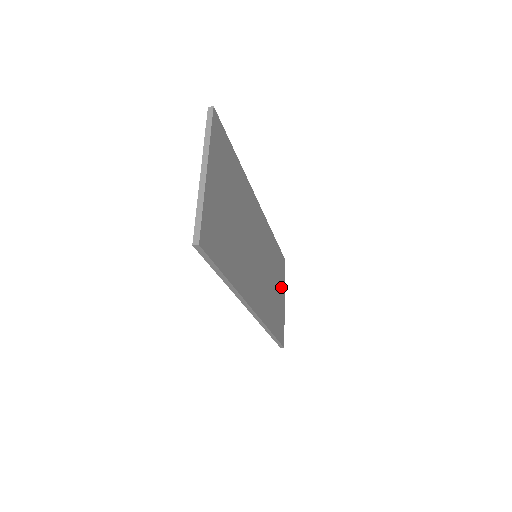
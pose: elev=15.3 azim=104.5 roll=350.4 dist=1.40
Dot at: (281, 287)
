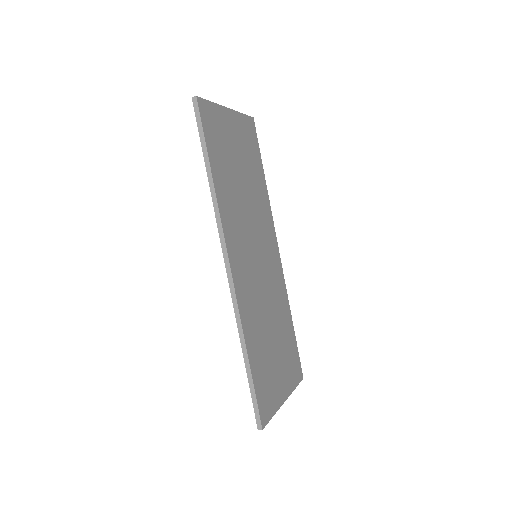
Dot at: (285, 374)
